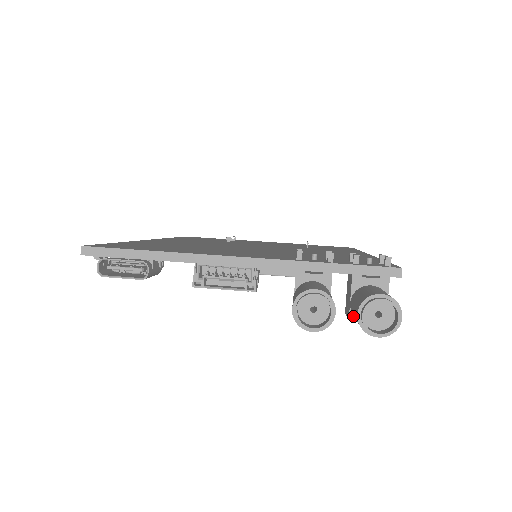
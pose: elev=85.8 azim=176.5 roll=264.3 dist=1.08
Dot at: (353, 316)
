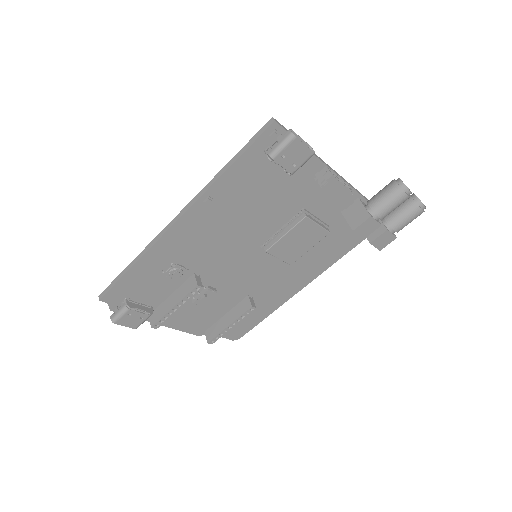
Dot at: (387, 229)
